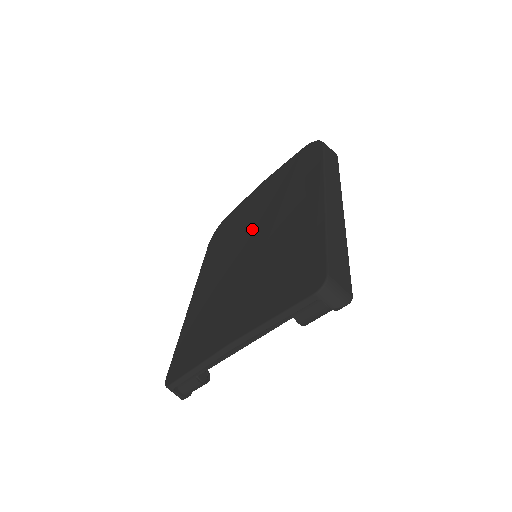
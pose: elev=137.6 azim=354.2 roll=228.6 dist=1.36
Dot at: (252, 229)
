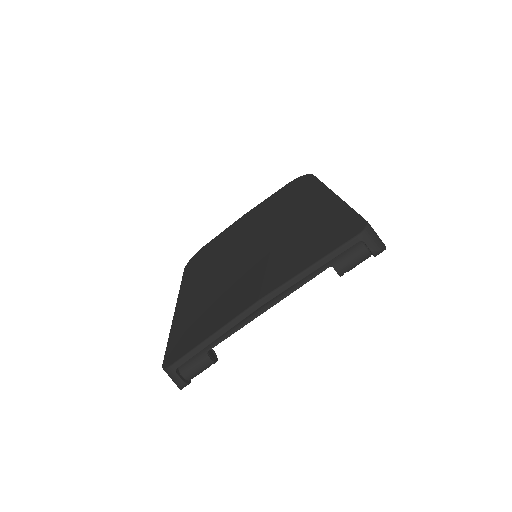
Dot at: (247, 239)
